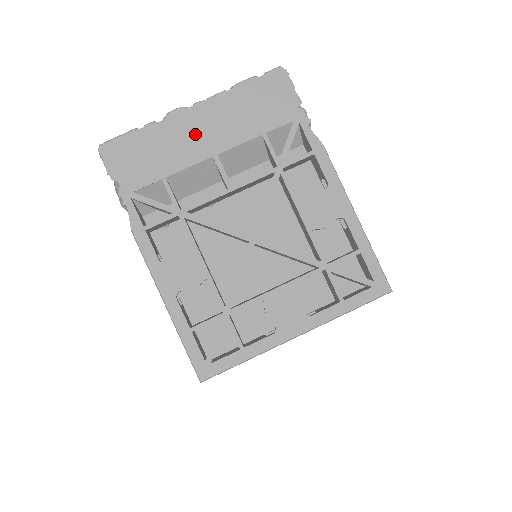
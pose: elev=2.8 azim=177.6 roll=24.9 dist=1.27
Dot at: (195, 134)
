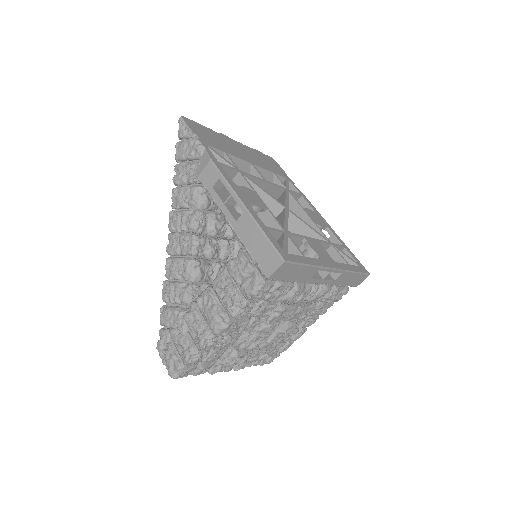
Dot at: (238, 149)
